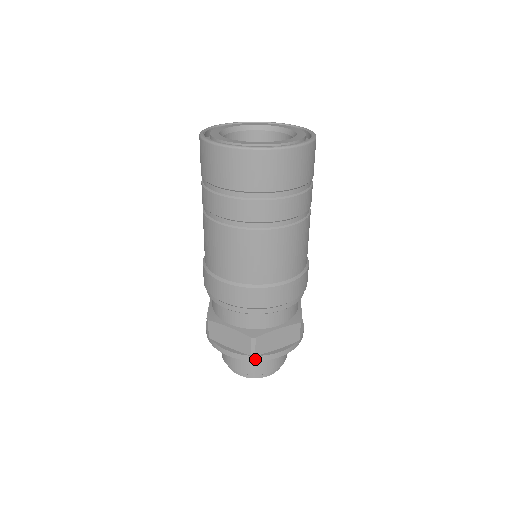
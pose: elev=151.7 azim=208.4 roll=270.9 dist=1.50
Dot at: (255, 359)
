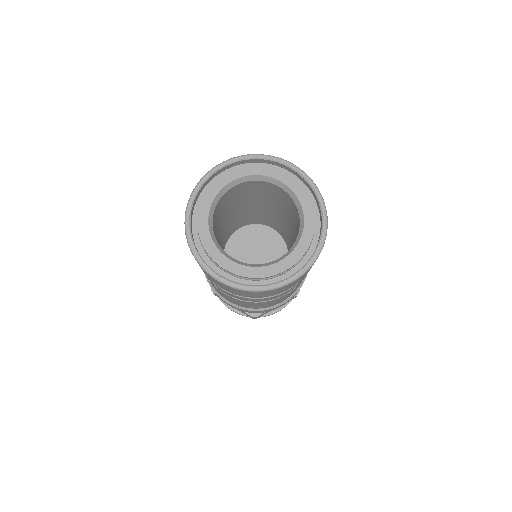
Dot at: occluded
